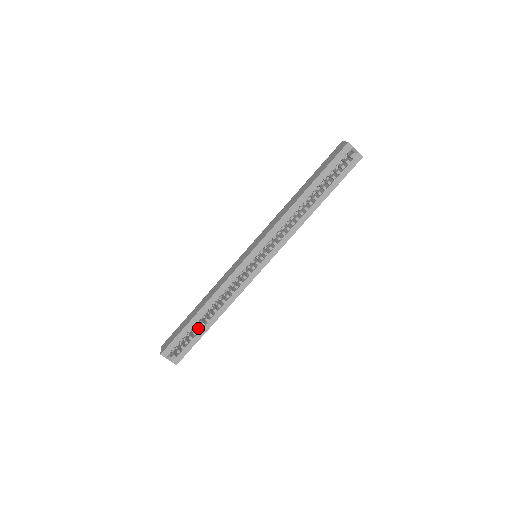
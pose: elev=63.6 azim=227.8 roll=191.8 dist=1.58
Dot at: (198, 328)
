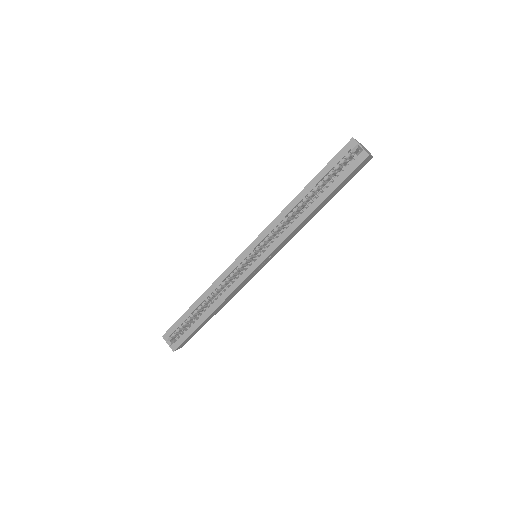
Dot at: (195, 319)
